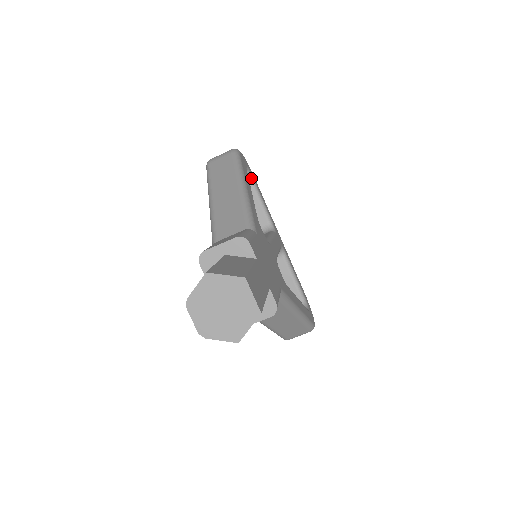
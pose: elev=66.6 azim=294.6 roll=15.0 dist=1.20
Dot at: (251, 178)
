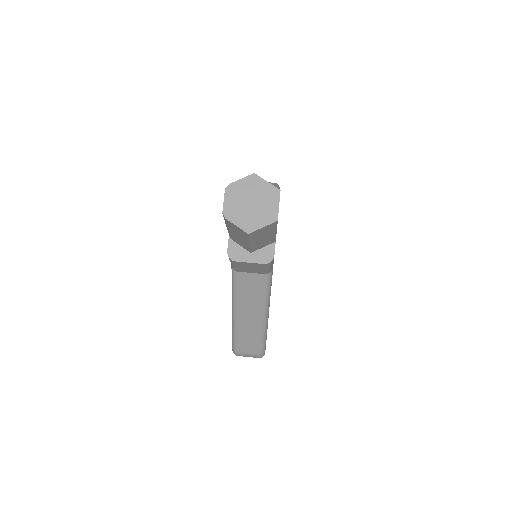
Dot at: occluded
